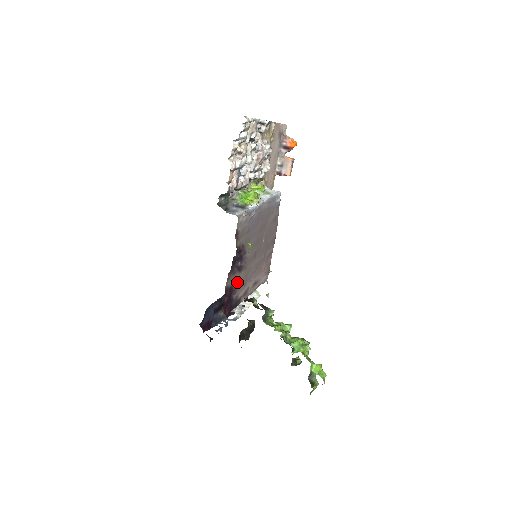
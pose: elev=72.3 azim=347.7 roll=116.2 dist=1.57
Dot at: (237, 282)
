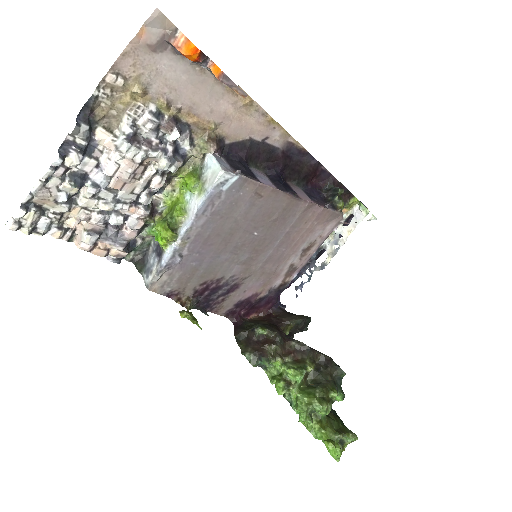
Dot at: (247, 292)
